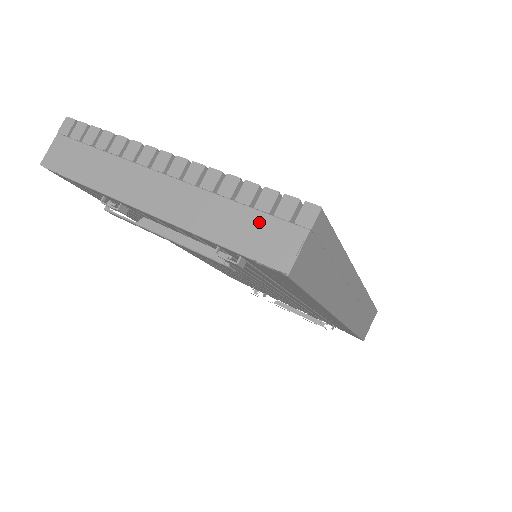
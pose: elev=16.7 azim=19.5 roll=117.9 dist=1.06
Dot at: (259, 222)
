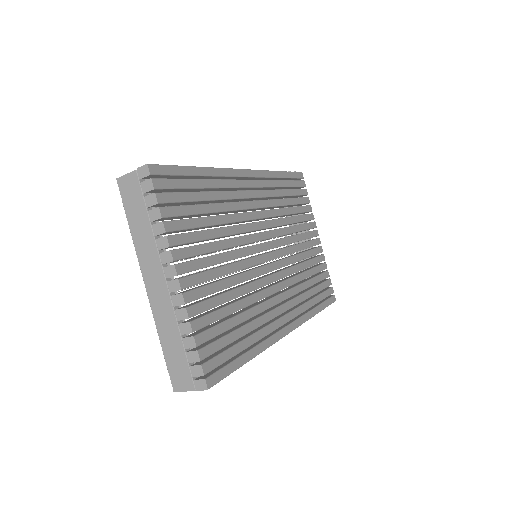
Dot at: (182, 361)
